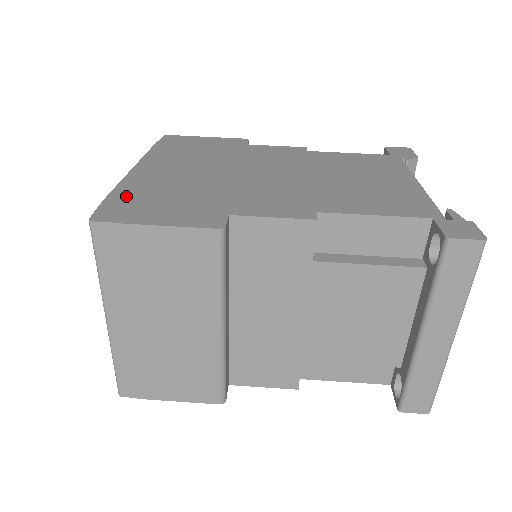
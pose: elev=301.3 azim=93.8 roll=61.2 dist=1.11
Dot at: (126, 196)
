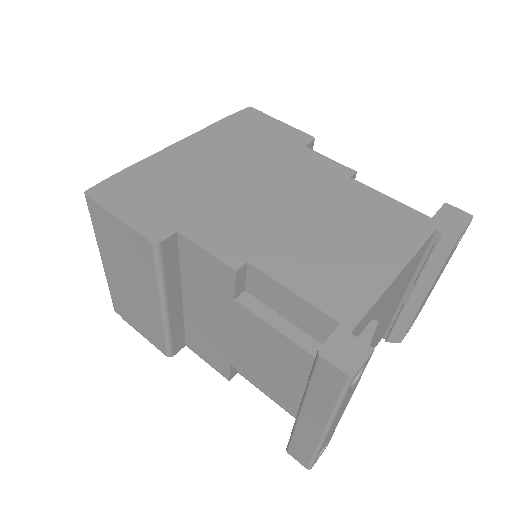
Dot at: (134, 176)
